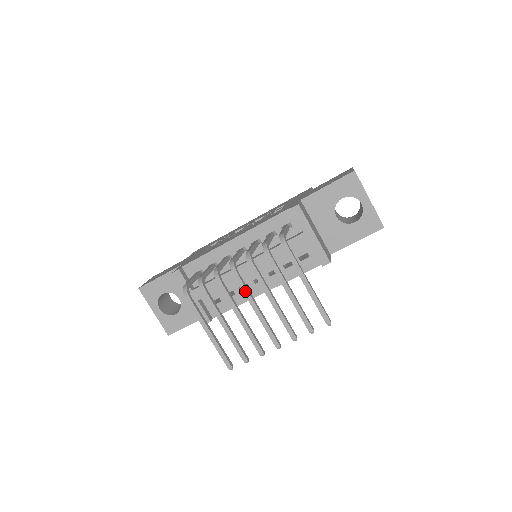
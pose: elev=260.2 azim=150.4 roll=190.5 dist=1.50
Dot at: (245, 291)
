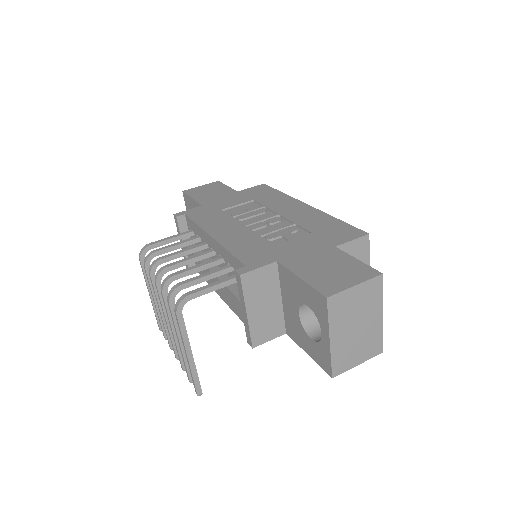
Dot at: (160, 301)
